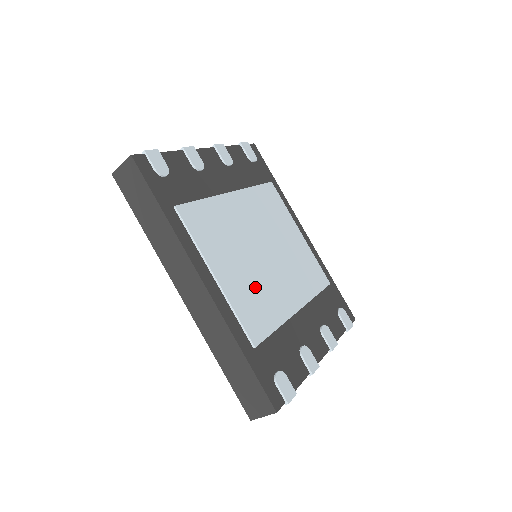
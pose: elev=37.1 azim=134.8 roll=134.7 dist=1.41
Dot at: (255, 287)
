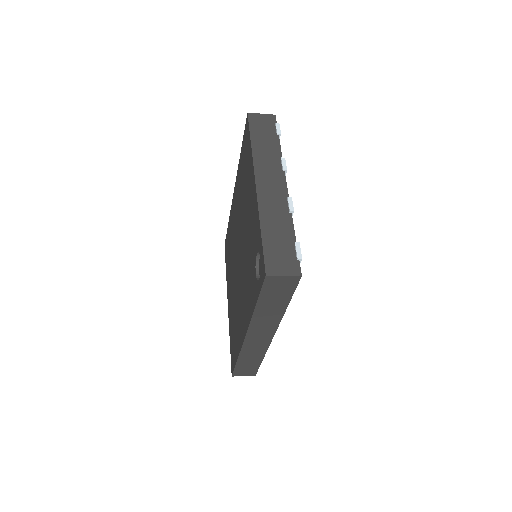
Dot at: occluded
